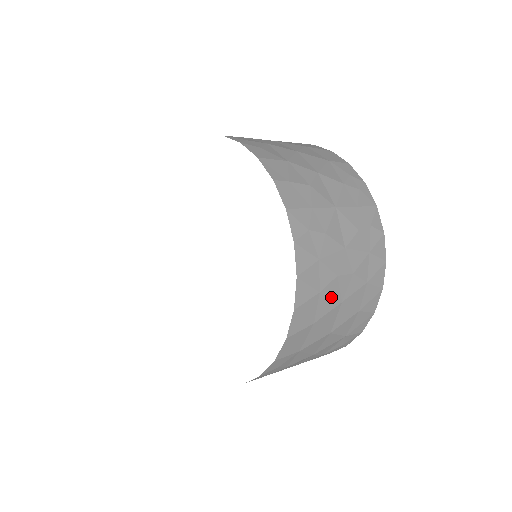
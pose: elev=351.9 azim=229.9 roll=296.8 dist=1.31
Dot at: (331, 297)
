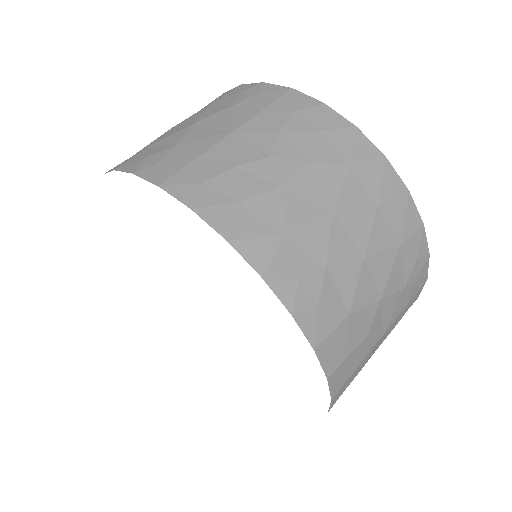
Dot at: occluded
